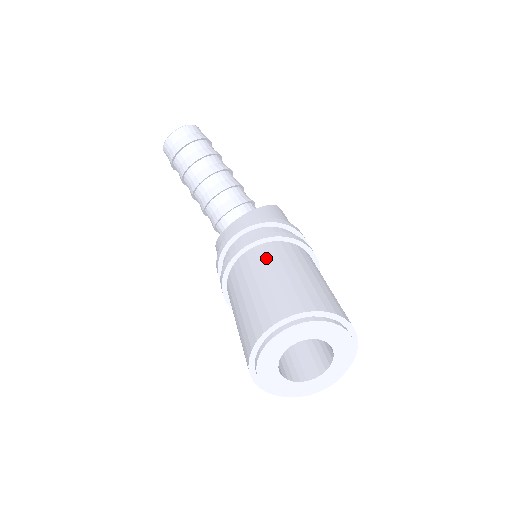
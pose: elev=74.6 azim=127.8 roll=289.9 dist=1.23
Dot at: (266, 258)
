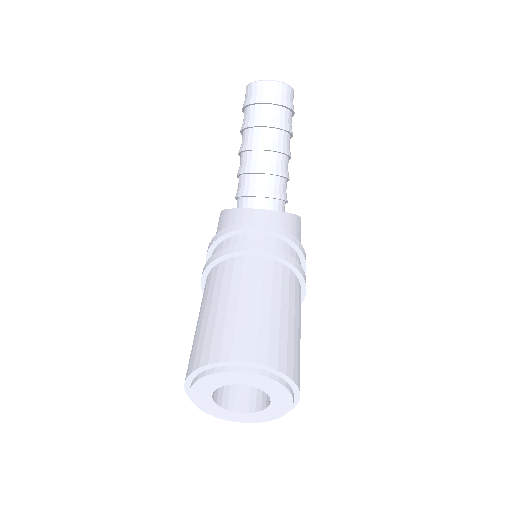
Dot at: (271, 280)
